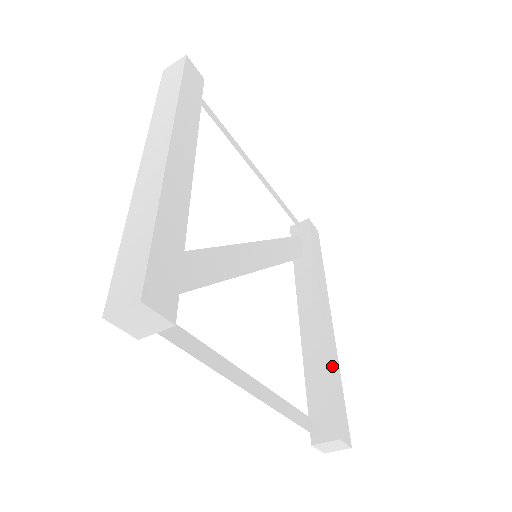
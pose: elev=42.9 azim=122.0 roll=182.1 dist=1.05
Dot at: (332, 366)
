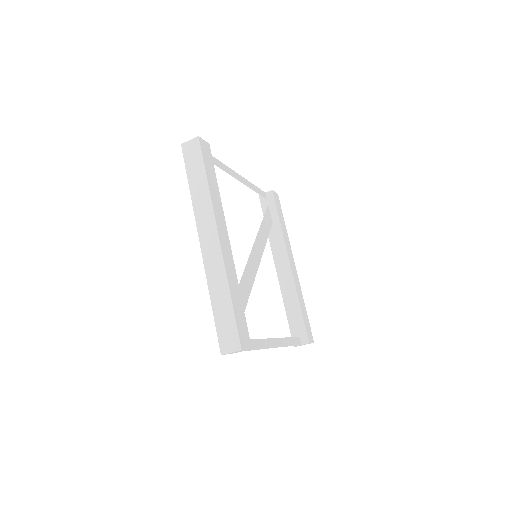
Dot at: (300, 300)
